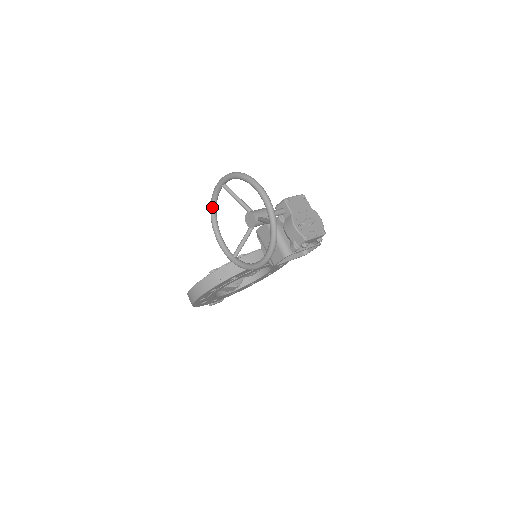
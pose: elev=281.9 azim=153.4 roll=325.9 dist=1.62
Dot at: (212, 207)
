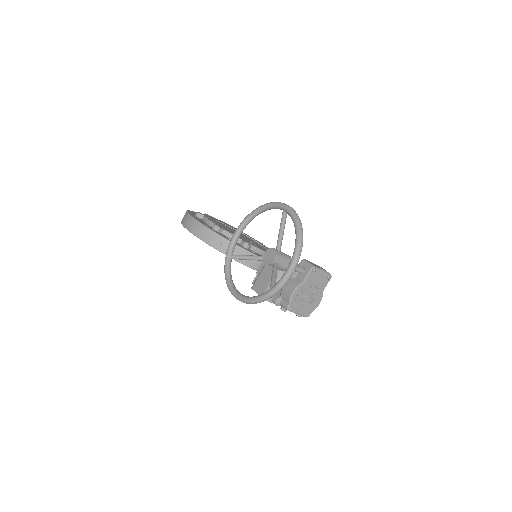
Dot at: (261, 208)
